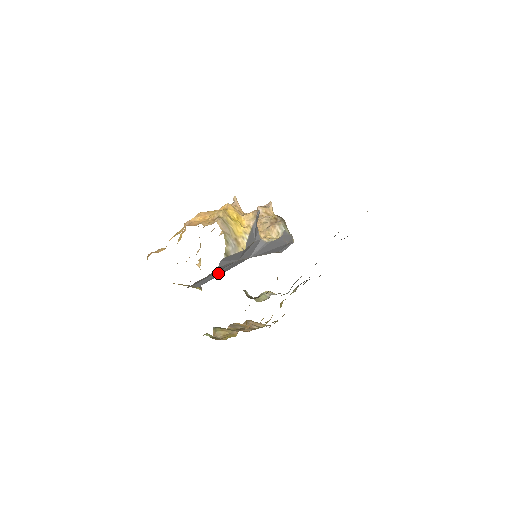
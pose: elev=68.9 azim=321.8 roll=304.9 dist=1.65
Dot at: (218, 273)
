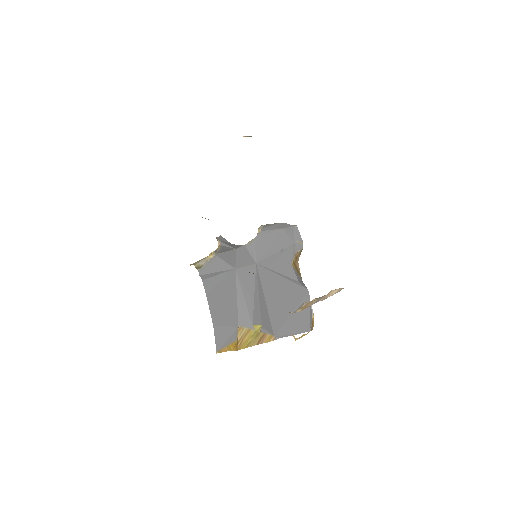
Dot at: (243, 296)
